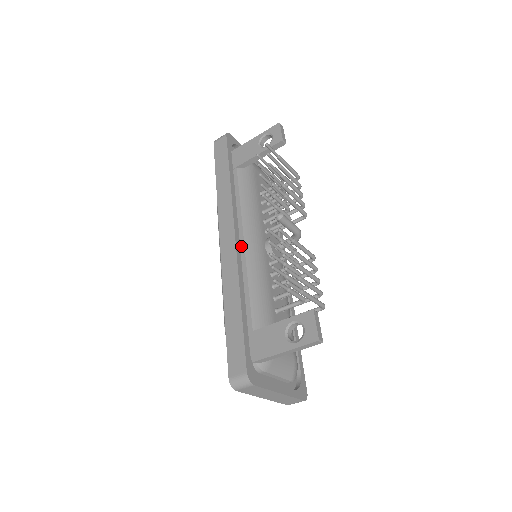
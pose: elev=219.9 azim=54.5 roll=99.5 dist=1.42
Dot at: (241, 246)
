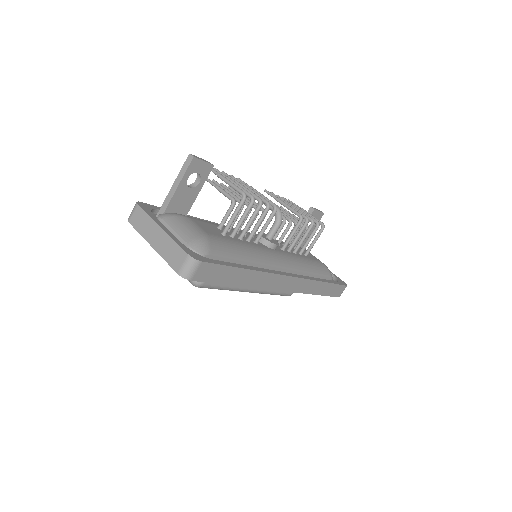
Dot at: occluded
